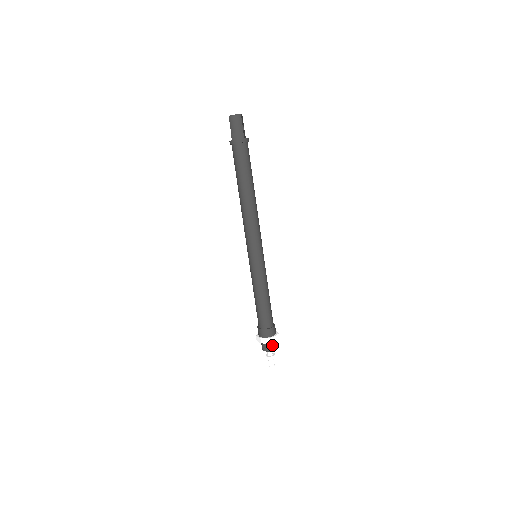
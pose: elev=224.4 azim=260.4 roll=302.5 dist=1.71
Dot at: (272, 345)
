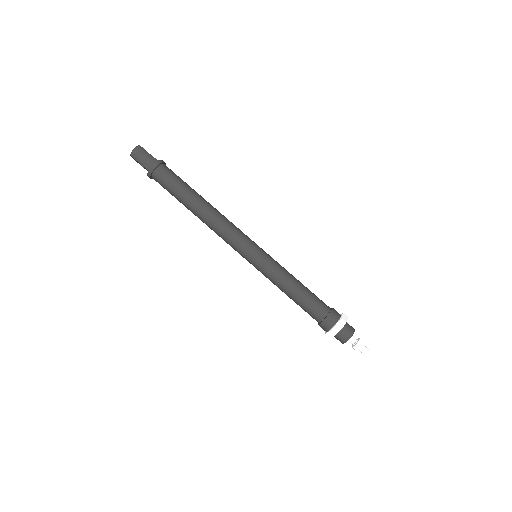
Dot at: (347, 328)
